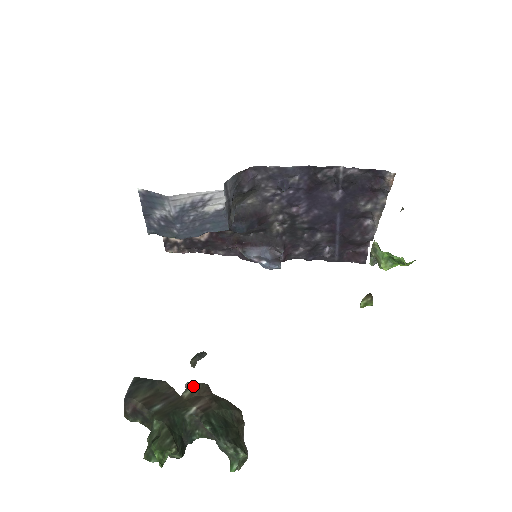
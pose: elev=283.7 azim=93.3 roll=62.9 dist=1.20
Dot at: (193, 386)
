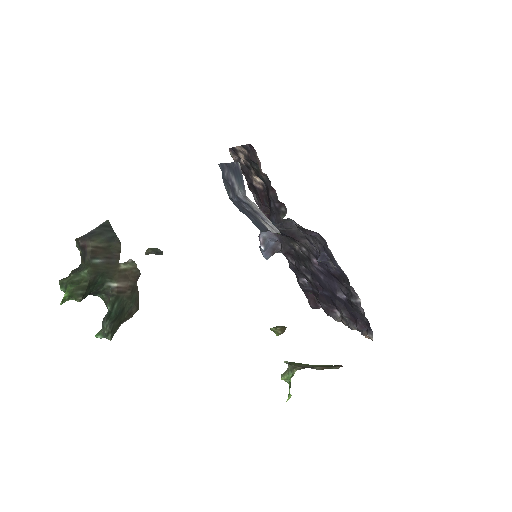
Dot at: (132, 266)
